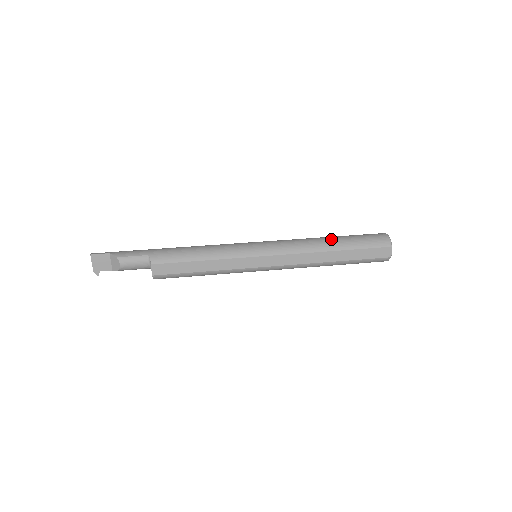
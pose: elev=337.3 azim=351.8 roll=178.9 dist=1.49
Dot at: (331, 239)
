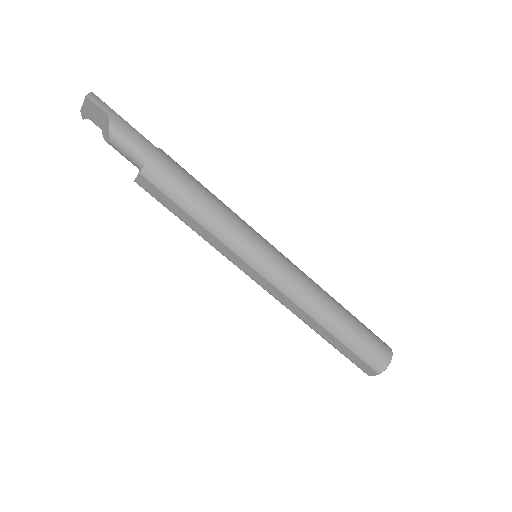
Dot at: (337, 316)
